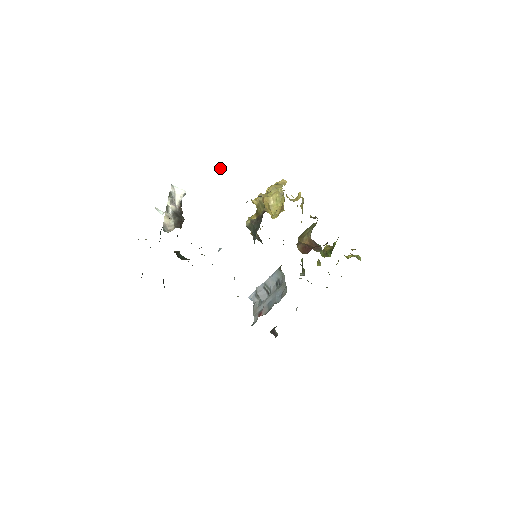
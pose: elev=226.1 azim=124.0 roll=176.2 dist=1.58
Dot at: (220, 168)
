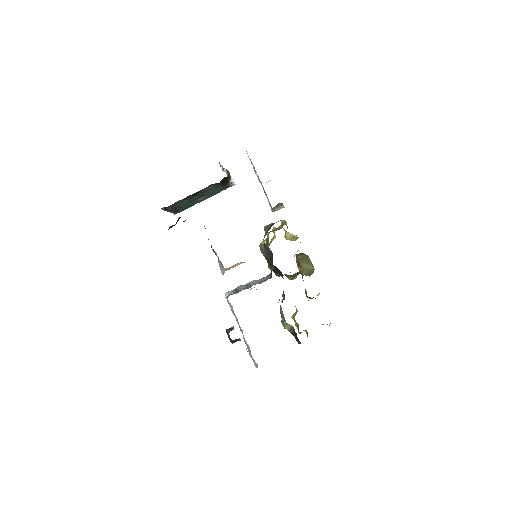
Dot at: (270, 180)
